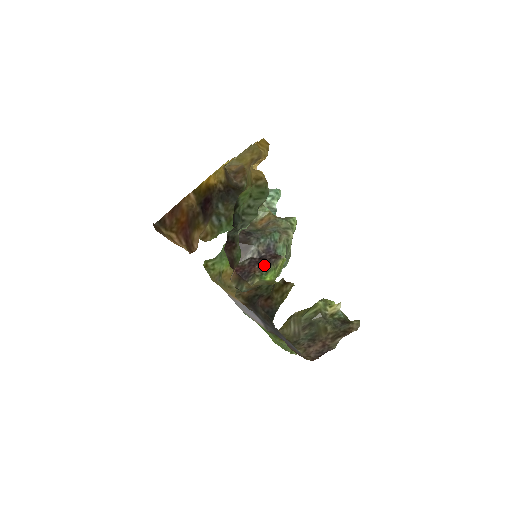
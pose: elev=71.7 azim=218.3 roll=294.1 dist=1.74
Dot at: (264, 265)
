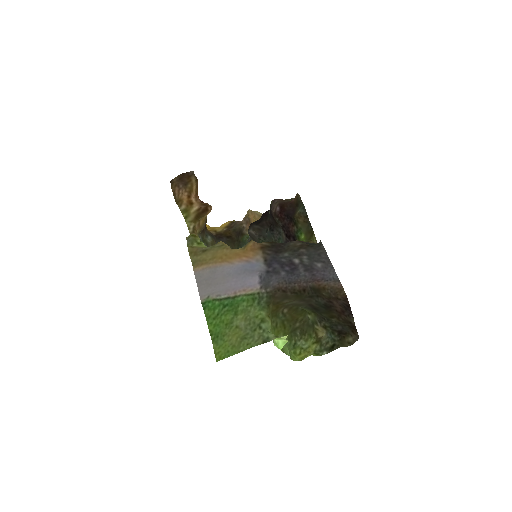
Dot at: (293, 236)
